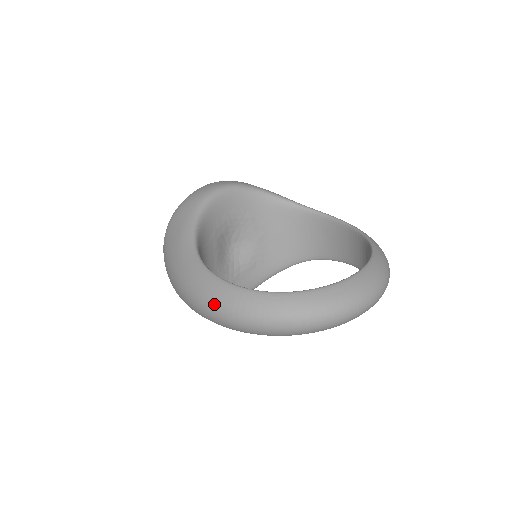
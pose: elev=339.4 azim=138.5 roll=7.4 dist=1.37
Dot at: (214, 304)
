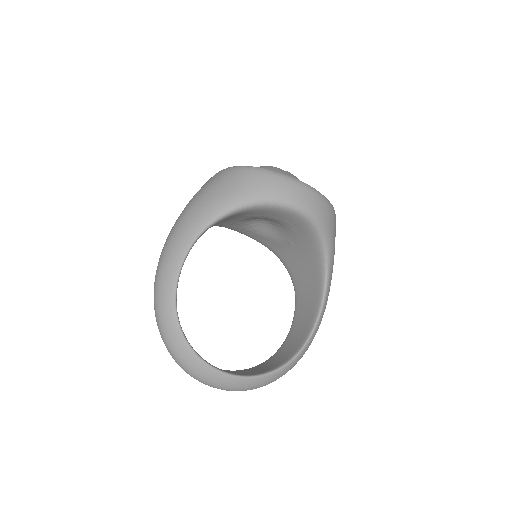
Dot at: (160, 271)
